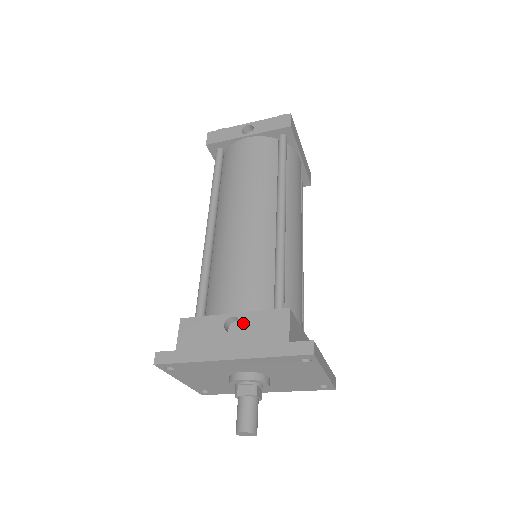
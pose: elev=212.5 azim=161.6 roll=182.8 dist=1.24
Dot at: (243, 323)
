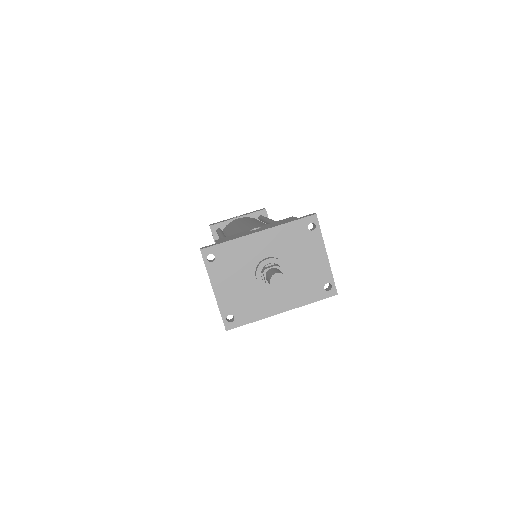
Dot at: (263, 226)
